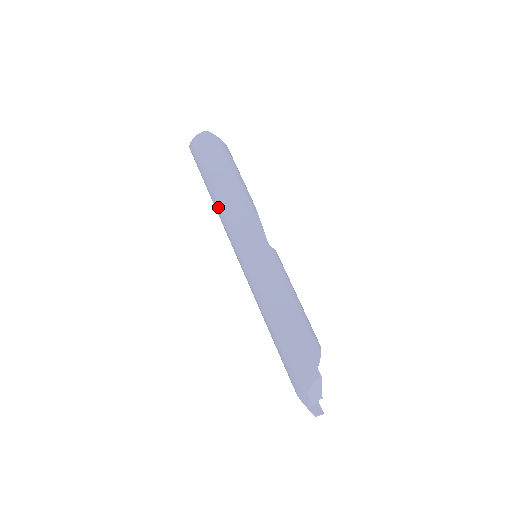
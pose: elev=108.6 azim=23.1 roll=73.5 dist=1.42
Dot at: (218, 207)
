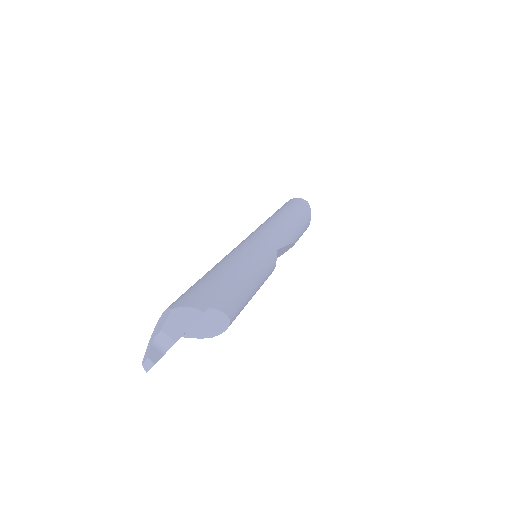
Dot at: (266, 220)
